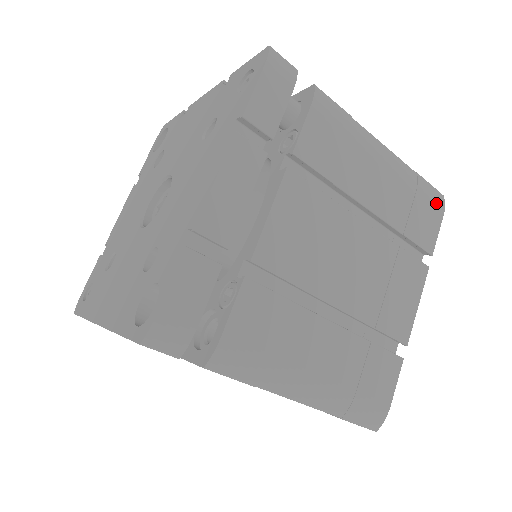
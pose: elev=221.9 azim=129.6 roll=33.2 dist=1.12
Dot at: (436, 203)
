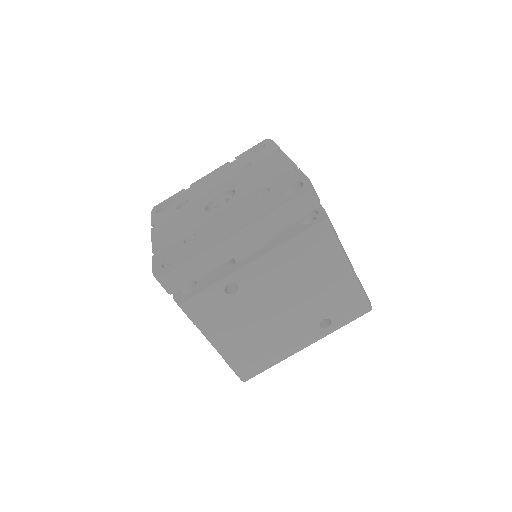
Dot at: occluded
